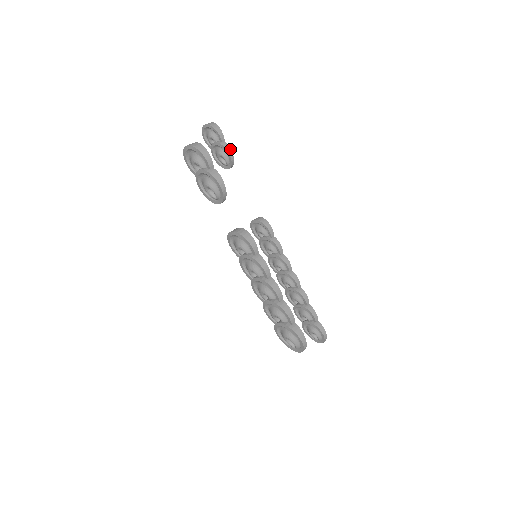
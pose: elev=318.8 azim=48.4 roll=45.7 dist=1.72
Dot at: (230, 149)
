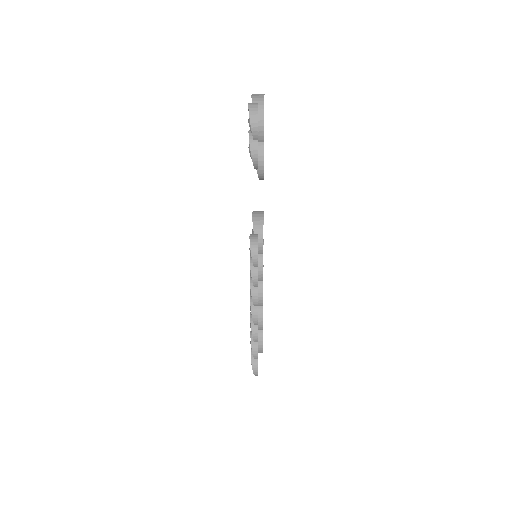
Dot at: (256, 154)
